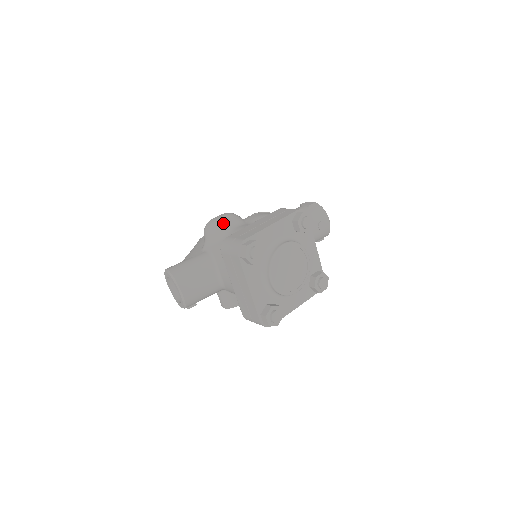
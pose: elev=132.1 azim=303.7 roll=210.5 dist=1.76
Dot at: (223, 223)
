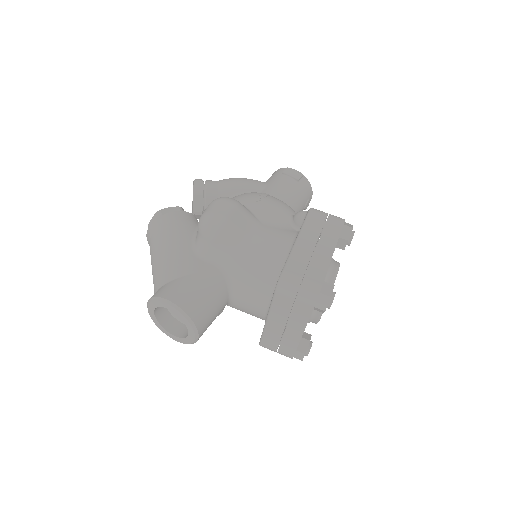
Dot at: (237, 223)
